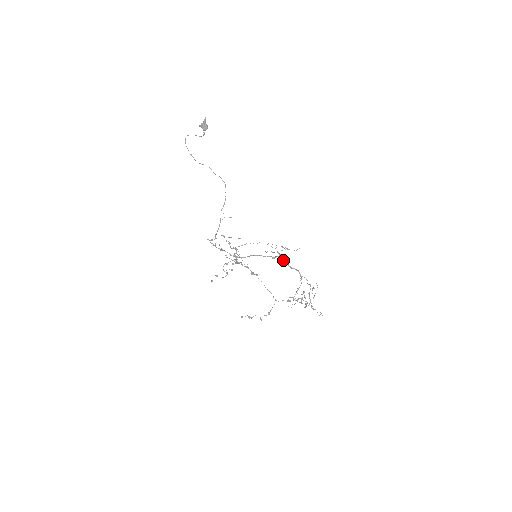
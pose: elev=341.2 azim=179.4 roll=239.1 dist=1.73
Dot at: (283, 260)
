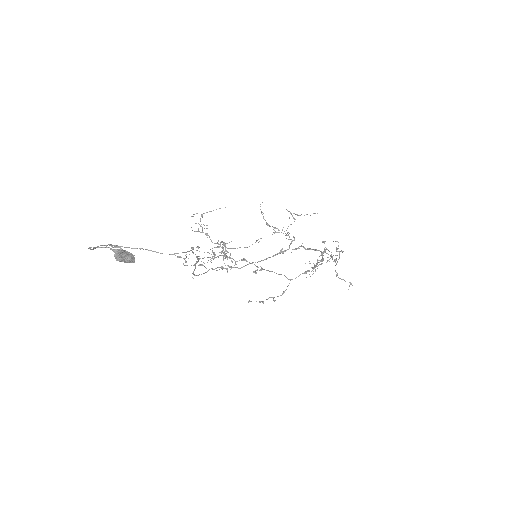
Dot at: (296, 249)
